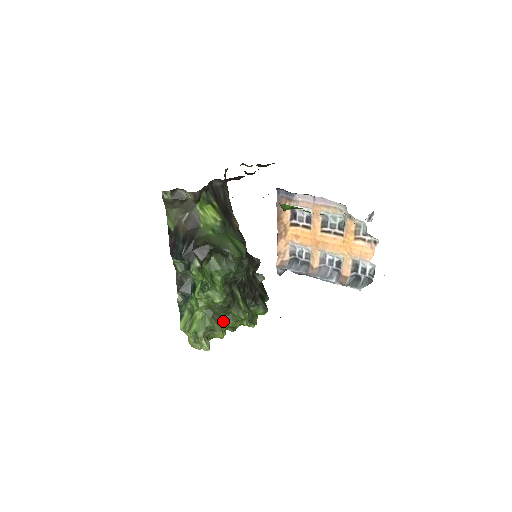
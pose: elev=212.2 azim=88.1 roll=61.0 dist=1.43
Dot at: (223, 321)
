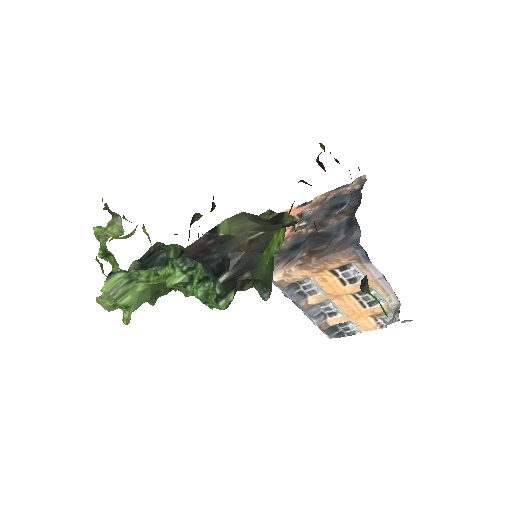
Dot at: (161, 293)
